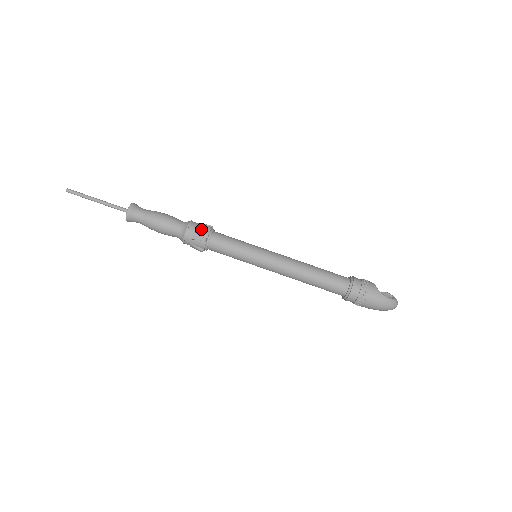
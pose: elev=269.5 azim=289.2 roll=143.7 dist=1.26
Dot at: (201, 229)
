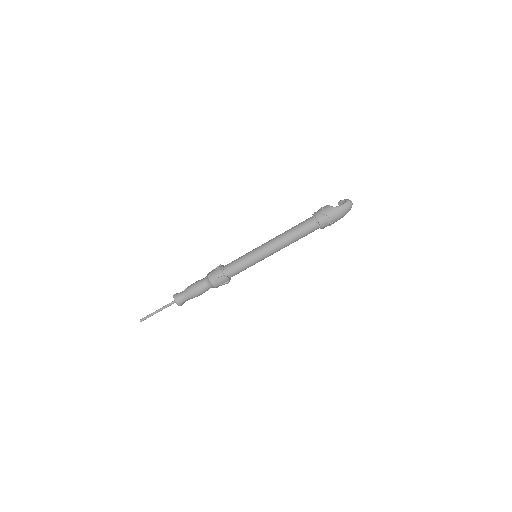
Dot at: (216, 273)
